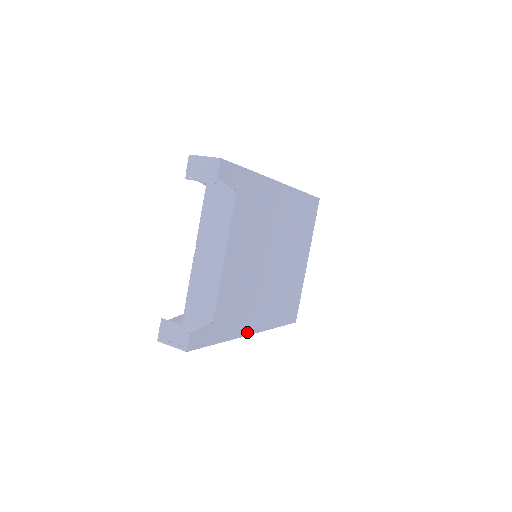
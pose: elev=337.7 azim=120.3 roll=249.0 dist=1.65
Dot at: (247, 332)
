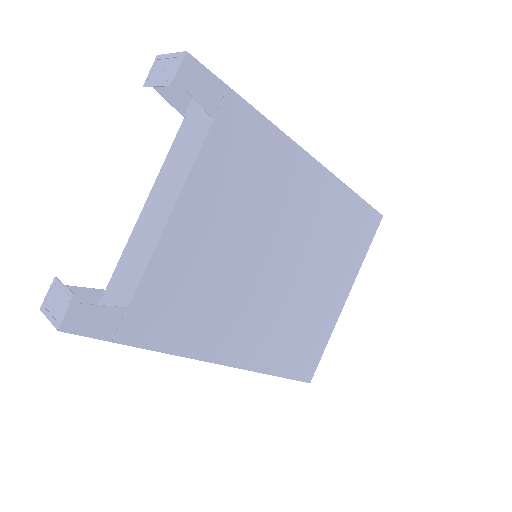
Dot at: (204, 355)
